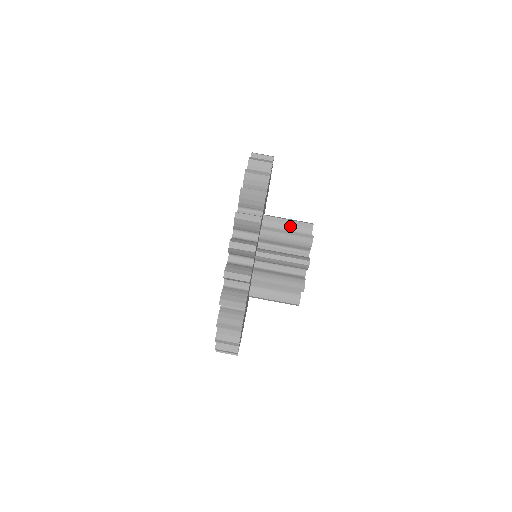
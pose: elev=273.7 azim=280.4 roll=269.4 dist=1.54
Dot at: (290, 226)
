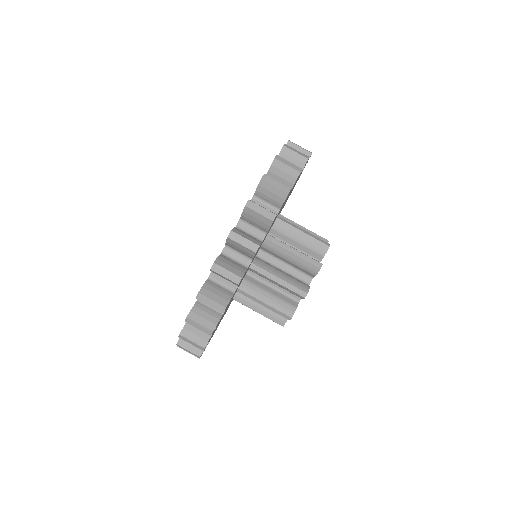
Dot at: (302, 240)
